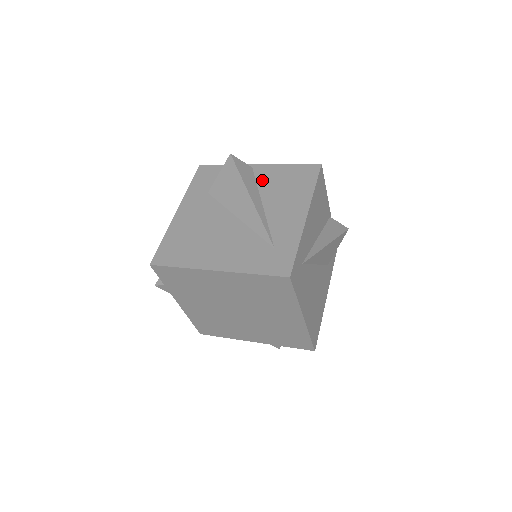
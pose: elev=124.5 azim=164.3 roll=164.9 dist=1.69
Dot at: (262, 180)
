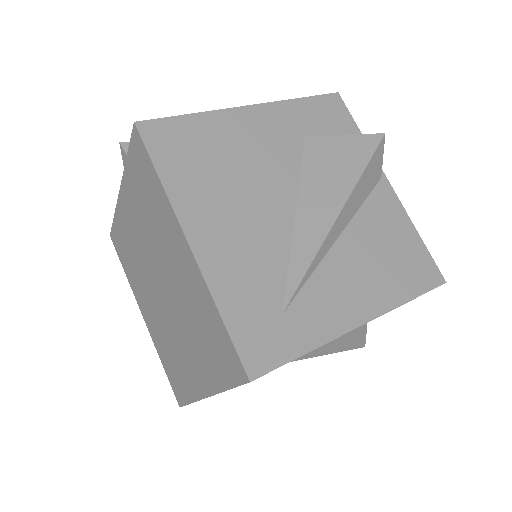
Dot at: (372, 208)
